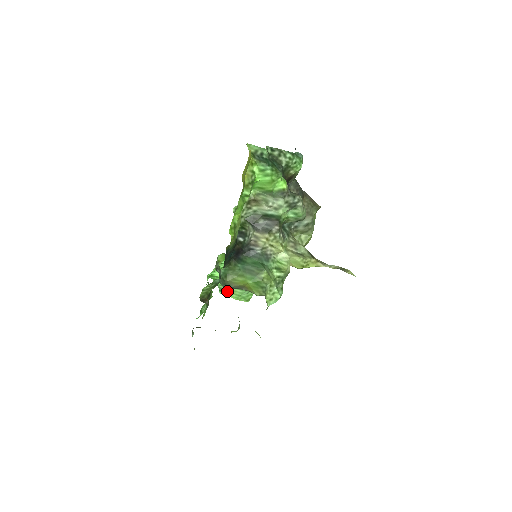
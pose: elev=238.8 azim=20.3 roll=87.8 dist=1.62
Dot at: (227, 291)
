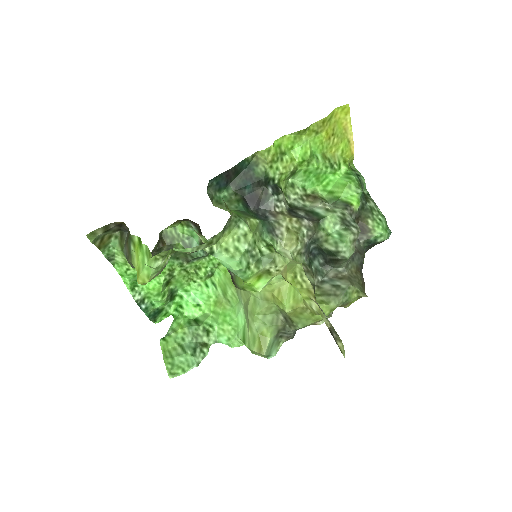
Dot at: (168, 344)
